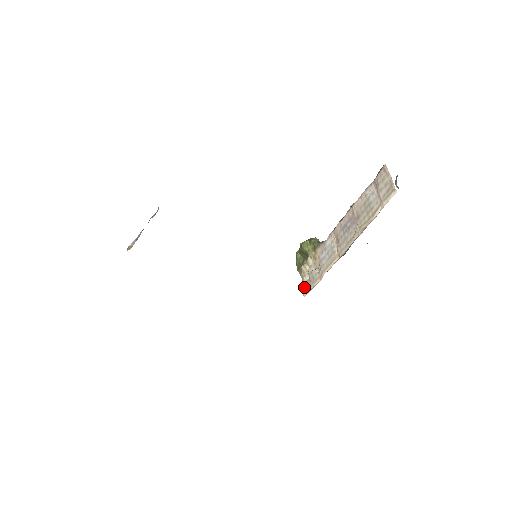
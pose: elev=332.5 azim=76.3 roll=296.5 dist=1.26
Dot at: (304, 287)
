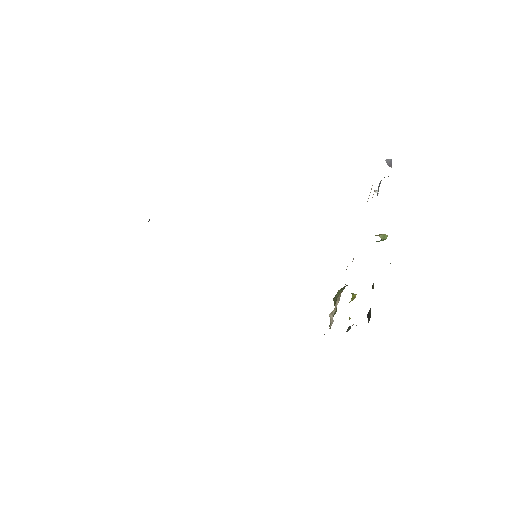
Dot at: occluded
